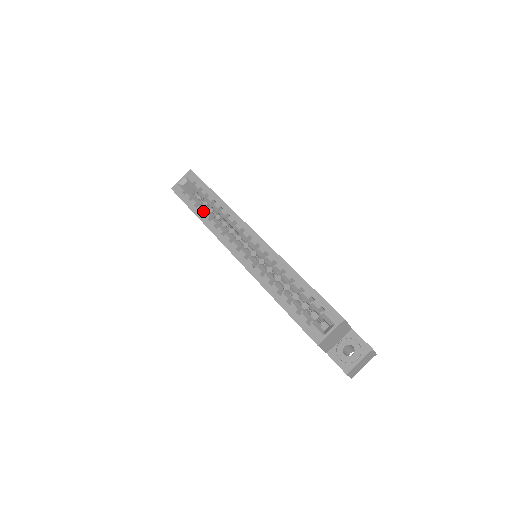
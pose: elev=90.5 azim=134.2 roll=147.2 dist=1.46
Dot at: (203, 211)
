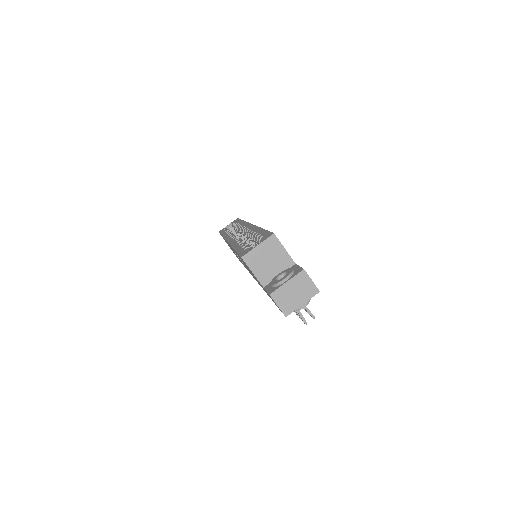
Dot at: occluded
